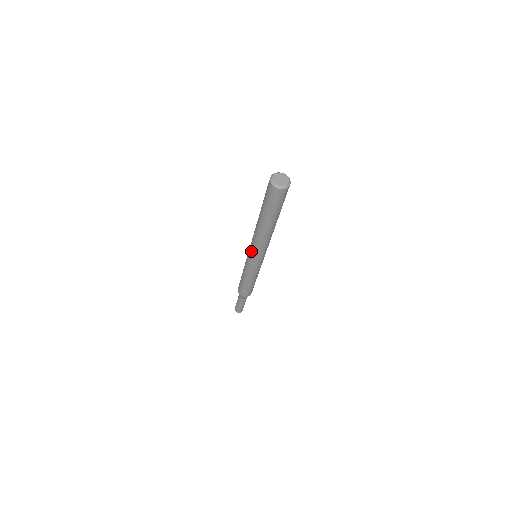
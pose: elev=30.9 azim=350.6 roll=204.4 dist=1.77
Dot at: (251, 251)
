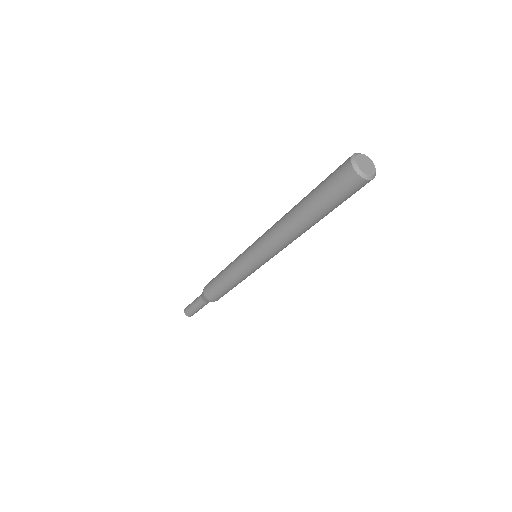
Dot at: (256, 245)
